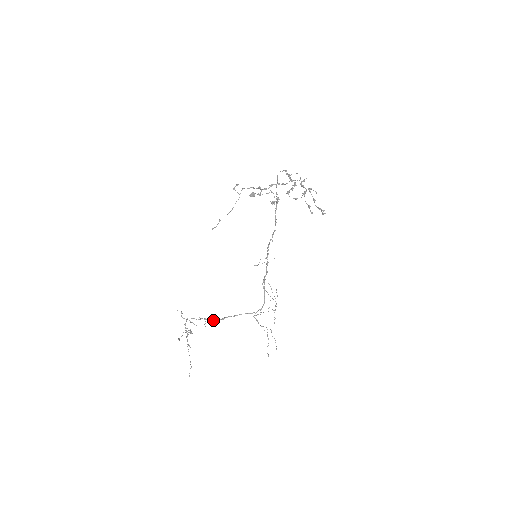
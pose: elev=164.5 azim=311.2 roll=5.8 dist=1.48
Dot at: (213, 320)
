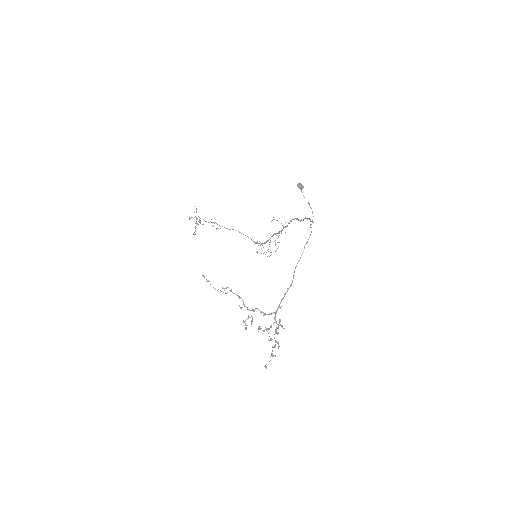
Dot at: (220, 226)
